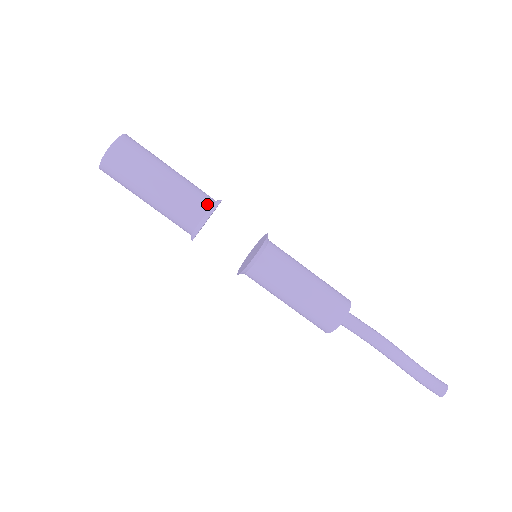
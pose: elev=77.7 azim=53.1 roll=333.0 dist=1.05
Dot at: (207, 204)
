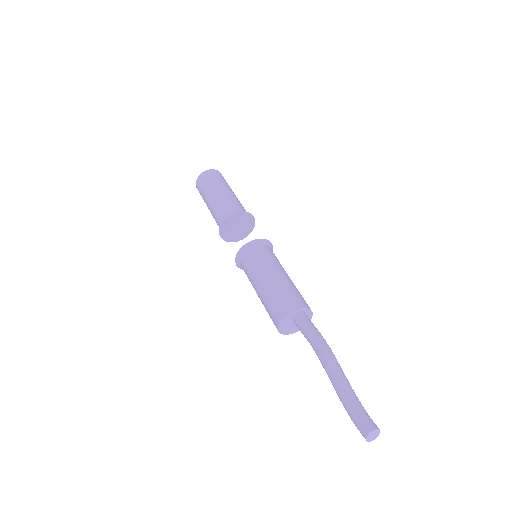
Dot at: occluded
